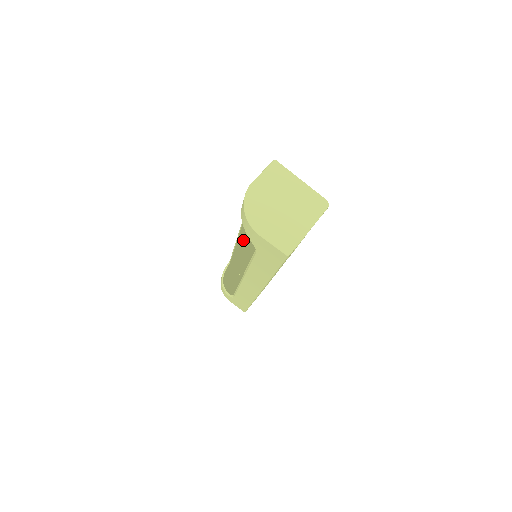
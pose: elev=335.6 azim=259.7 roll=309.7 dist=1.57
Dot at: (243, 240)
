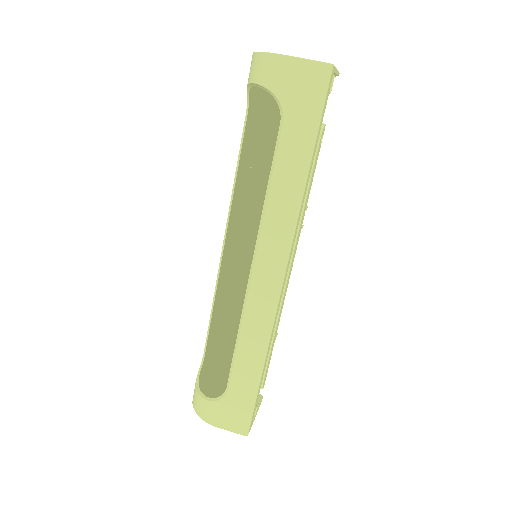
Dot at: (241, 205)
